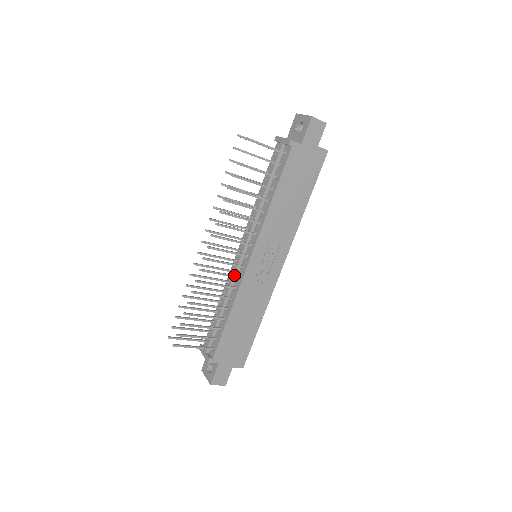
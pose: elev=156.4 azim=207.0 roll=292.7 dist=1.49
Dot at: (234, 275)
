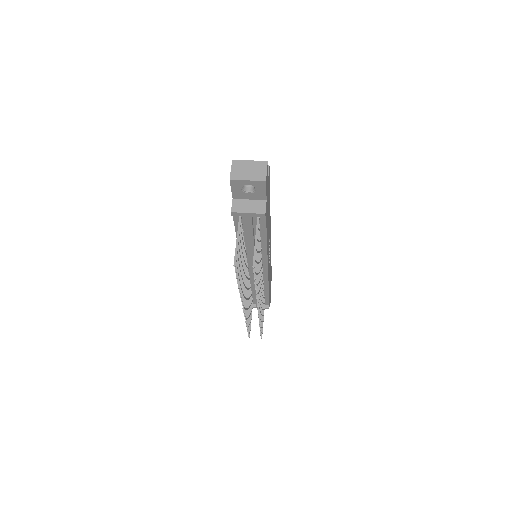
Dot at: (262, 283)
